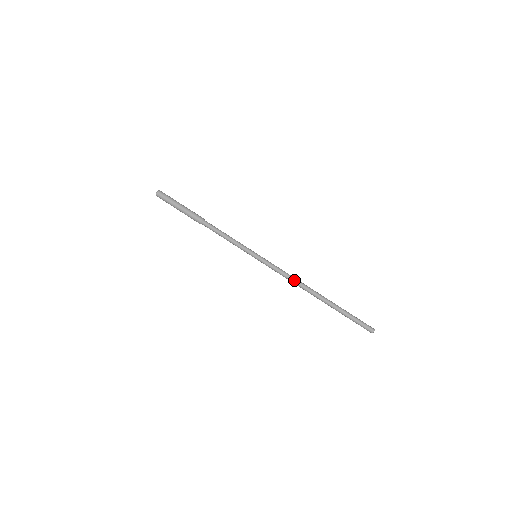
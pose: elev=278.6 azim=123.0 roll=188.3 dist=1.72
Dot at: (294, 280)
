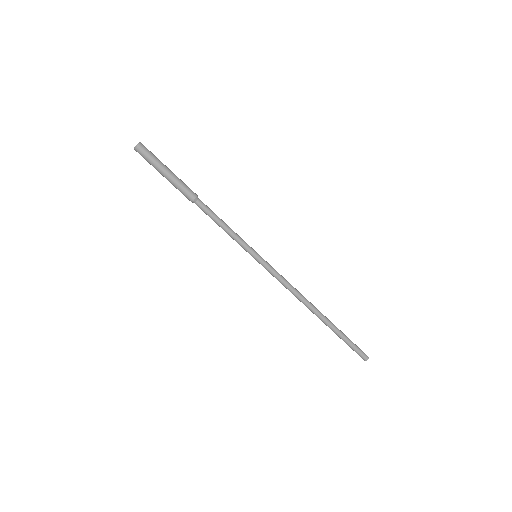
Dot at: (295, 294)
